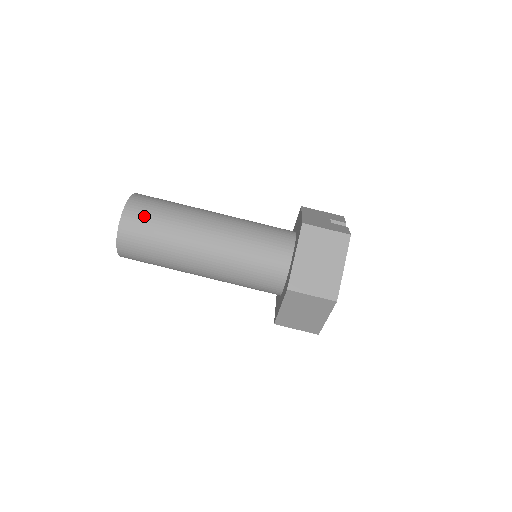
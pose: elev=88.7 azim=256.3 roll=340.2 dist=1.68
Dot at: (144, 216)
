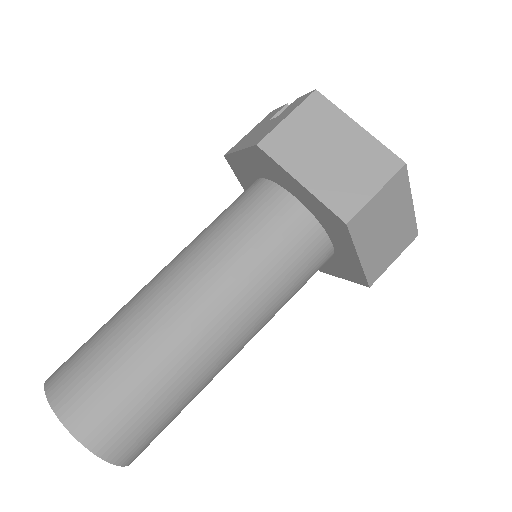
Dot at: (89, 386)
